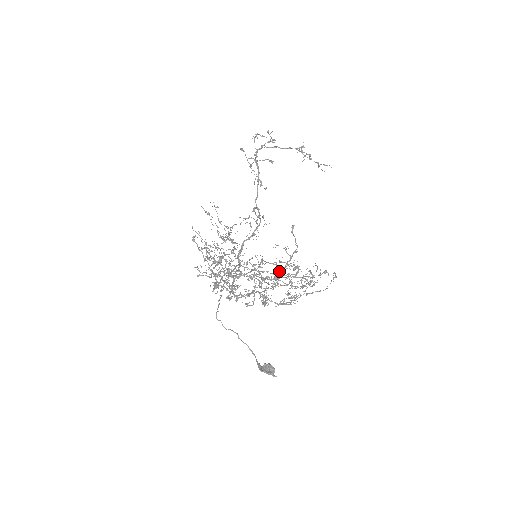
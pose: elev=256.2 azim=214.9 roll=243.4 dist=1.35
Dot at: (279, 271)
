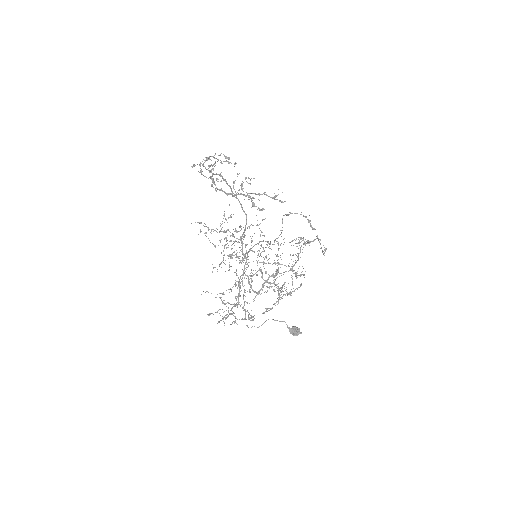
Dot at: (278, 292)
